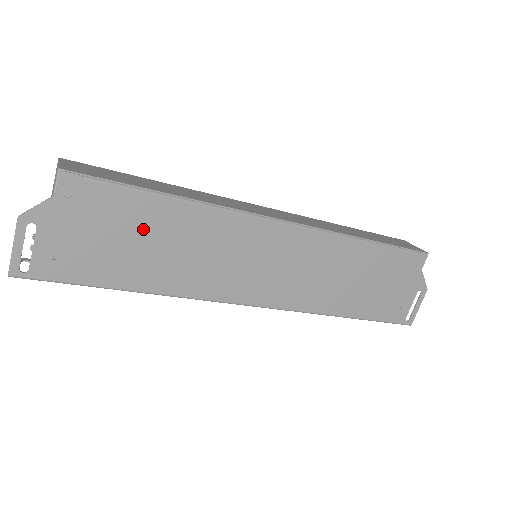
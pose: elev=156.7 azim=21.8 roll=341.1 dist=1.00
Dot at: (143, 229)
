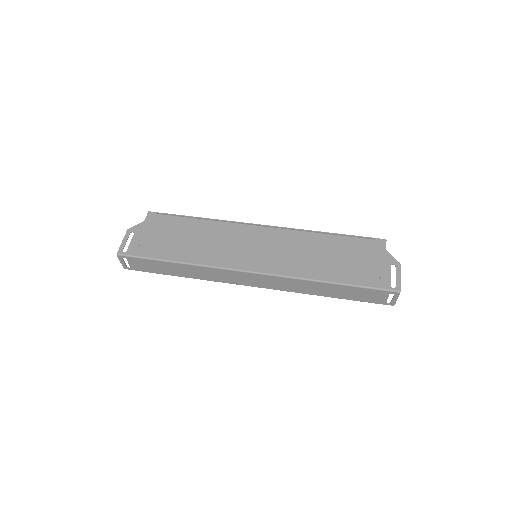
Dot at: (183, 232)
